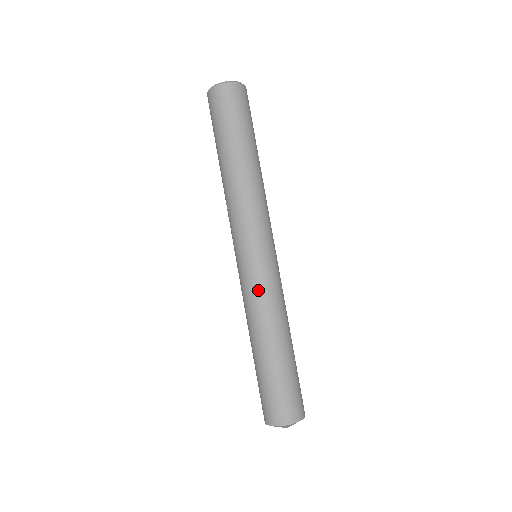
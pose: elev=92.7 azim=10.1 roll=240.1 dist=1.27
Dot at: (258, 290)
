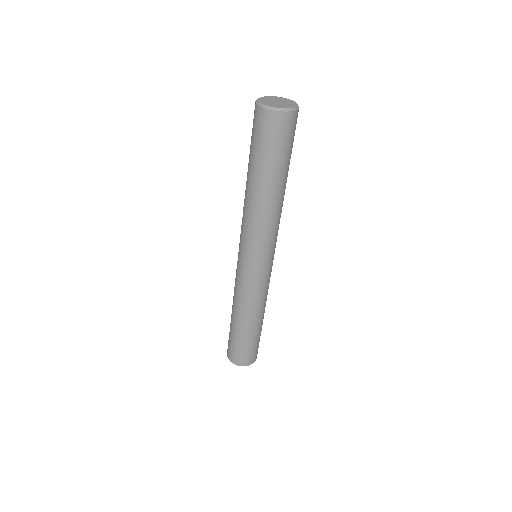
Dot at: (240, 285)
